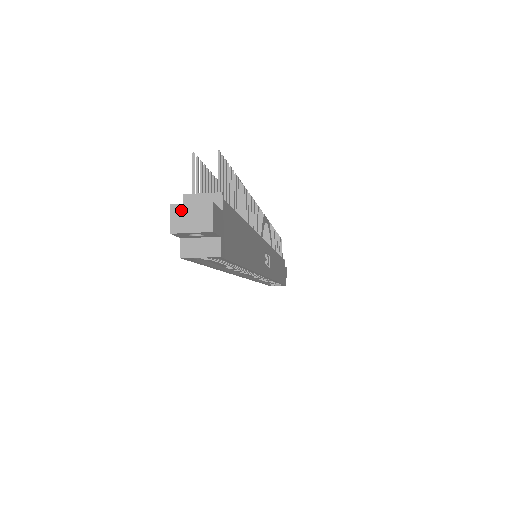
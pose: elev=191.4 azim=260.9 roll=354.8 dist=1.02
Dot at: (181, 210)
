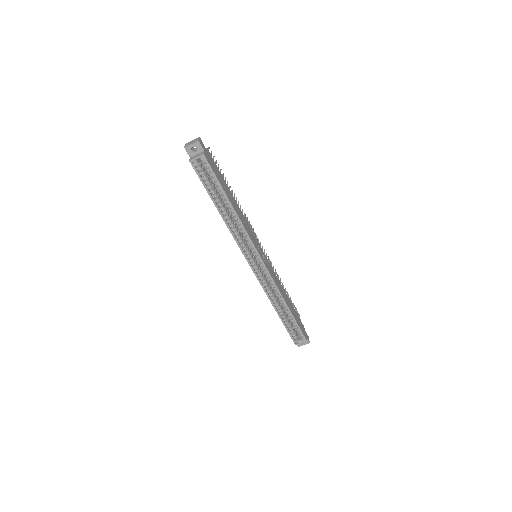
Dot at: (189, 143)
